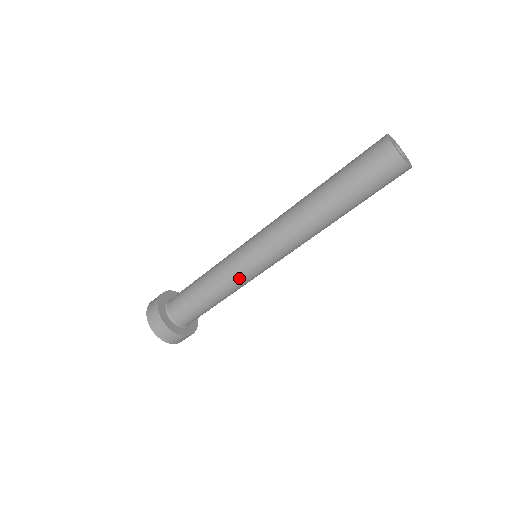
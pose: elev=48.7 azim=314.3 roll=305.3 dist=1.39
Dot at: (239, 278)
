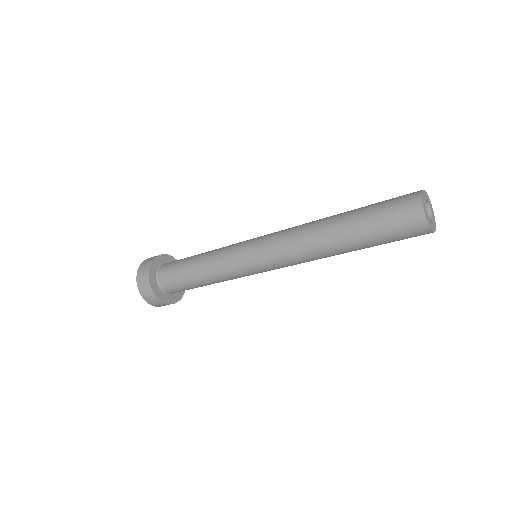
Dot at: occluded
